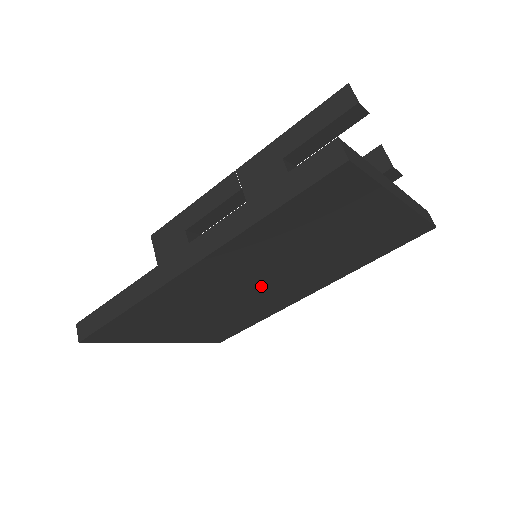
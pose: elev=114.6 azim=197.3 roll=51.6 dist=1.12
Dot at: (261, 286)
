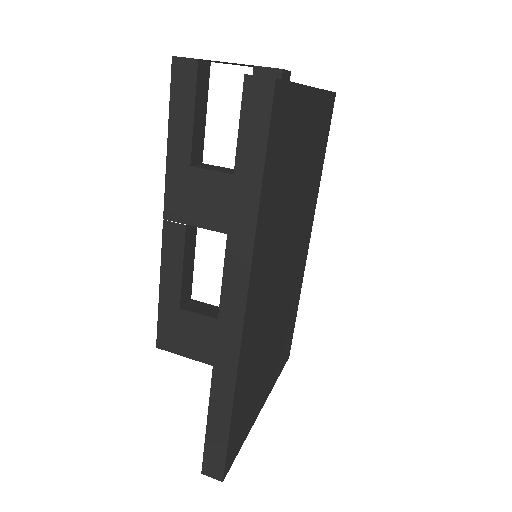
Dot at: (285, 271)
